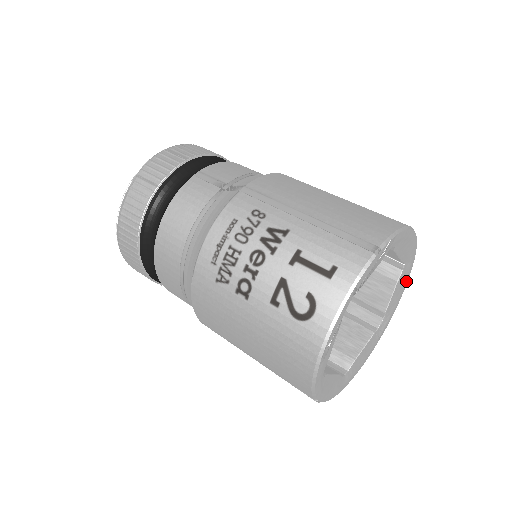
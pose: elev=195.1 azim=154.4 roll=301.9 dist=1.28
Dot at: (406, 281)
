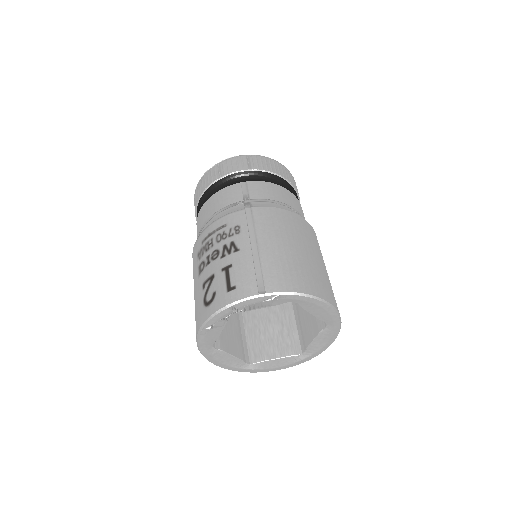
Dot at: (332, 338)
